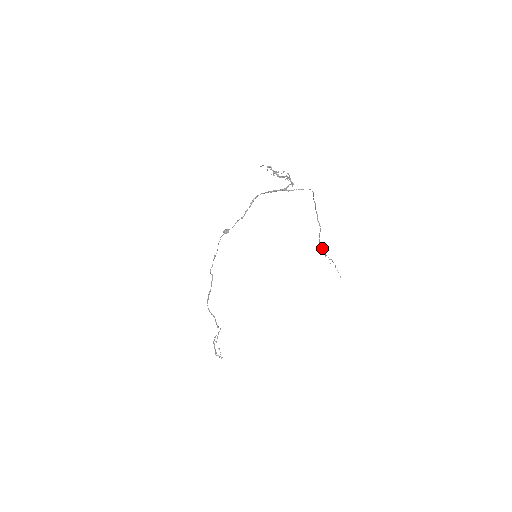
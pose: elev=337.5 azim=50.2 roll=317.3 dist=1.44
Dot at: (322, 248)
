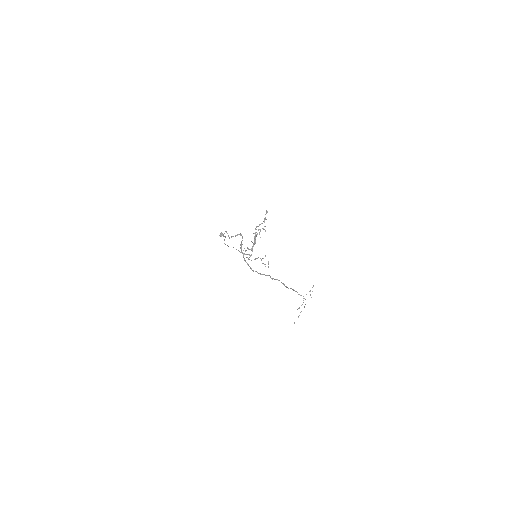
Dot at: (299, 294)
